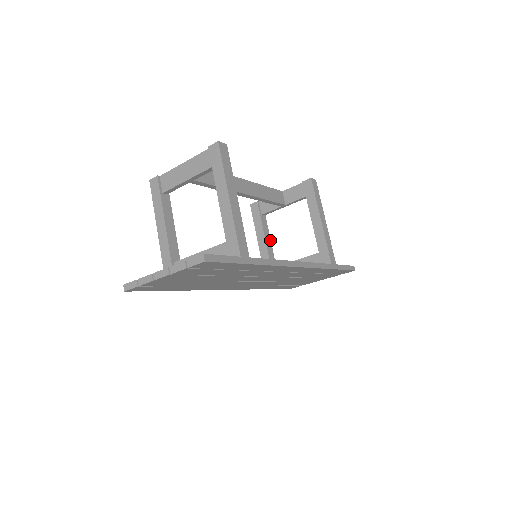
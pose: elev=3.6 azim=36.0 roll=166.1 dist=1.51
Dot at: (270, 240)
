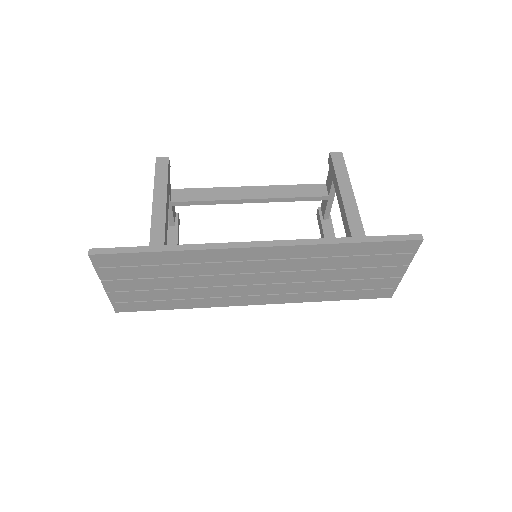
Dot at: occluded
